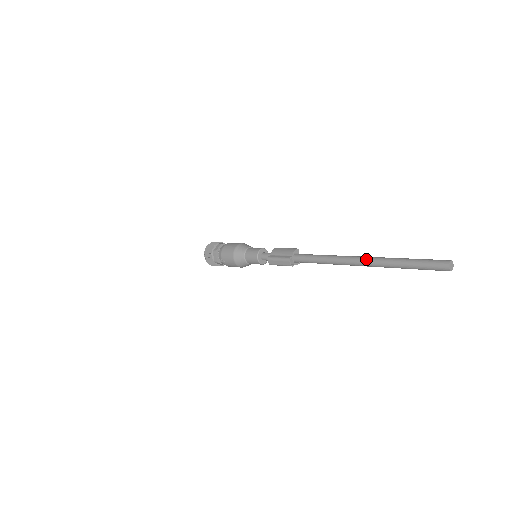
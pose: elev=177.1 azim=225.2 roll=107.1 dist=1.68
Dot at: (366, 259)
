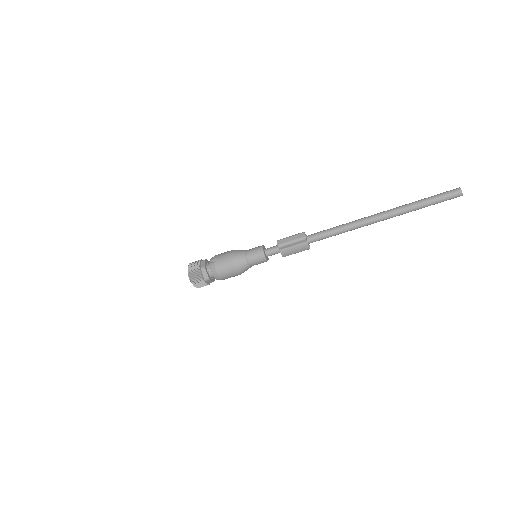
Dot at: (385, 211)
